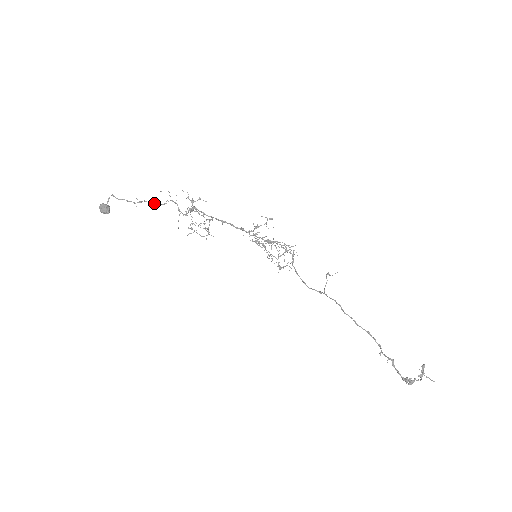
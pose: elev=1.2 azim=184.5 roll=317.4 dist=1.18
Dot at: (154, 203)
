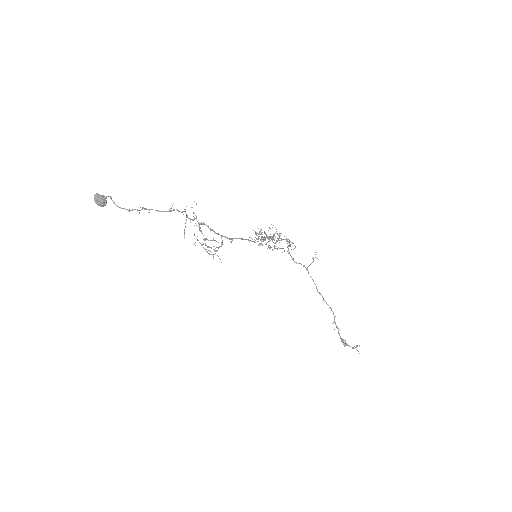
Dot at: (160, 211)
